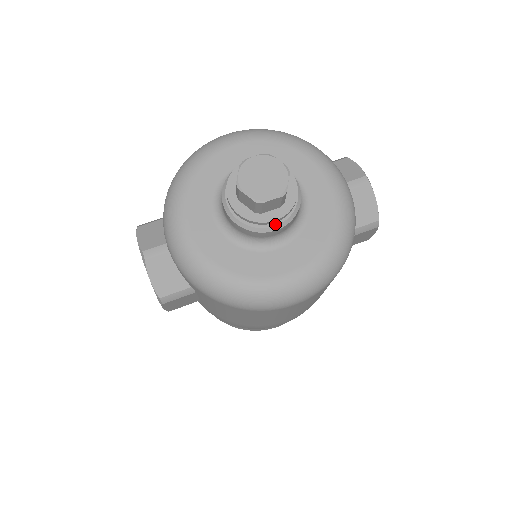
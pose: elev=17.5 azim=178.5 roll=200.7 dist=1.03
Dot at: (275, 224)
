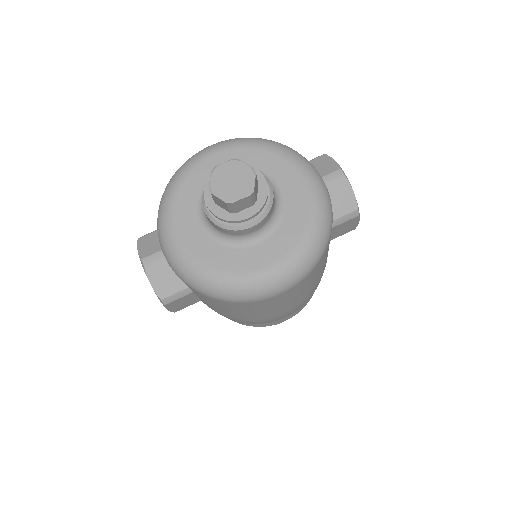
Dot at: (250, 221)
